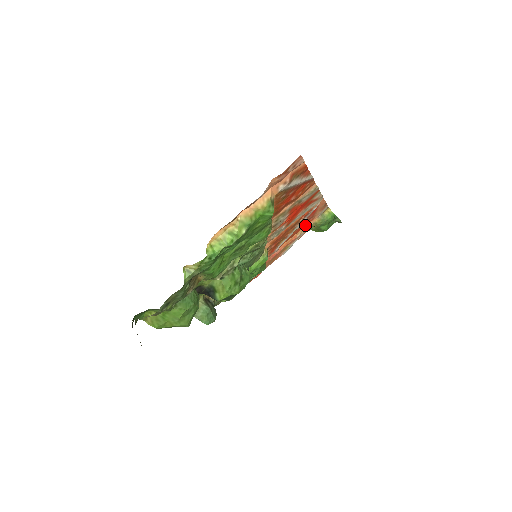
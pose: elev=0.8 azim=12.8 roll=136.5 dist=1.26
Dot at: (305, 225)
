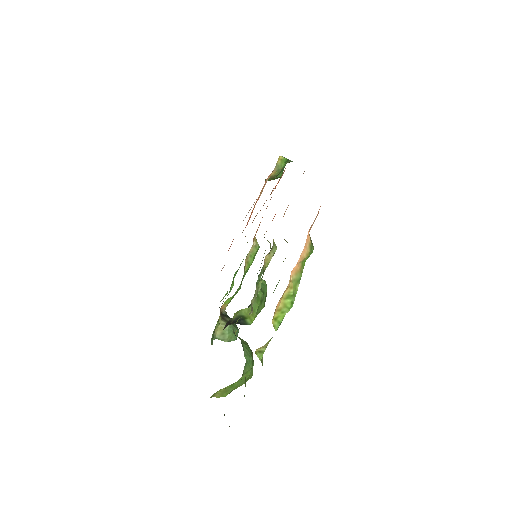
Dot at: occluded
